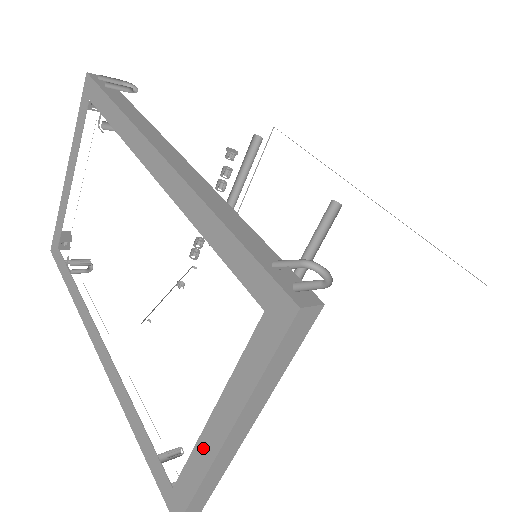
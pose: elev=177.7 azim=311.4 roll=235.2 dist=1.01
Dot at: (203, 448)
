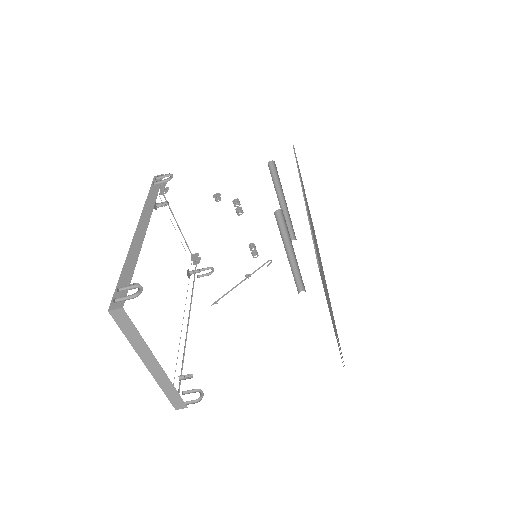
Dot at: occluded
